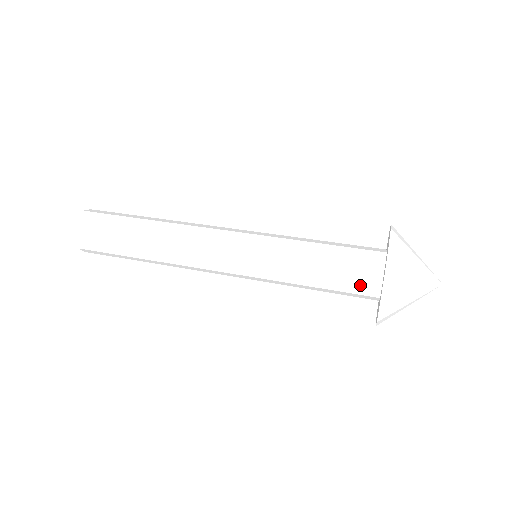
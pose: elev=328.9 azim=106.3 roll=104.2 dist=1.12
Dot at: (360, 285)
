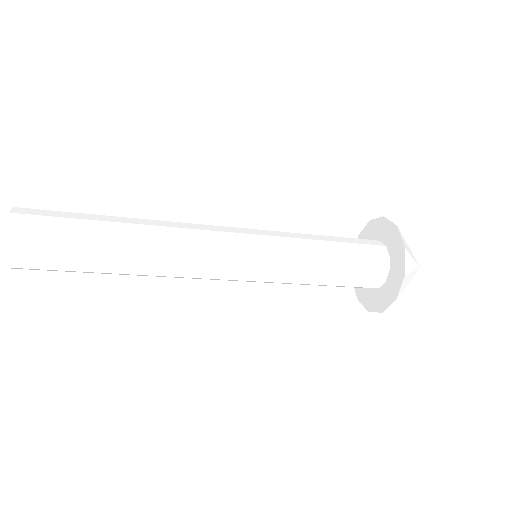
Dot at: (372, 255)
